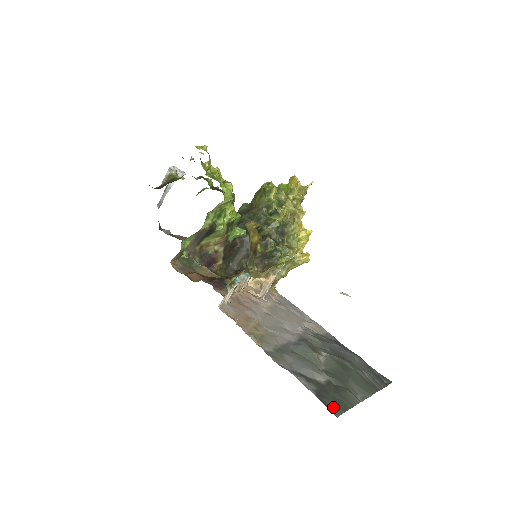
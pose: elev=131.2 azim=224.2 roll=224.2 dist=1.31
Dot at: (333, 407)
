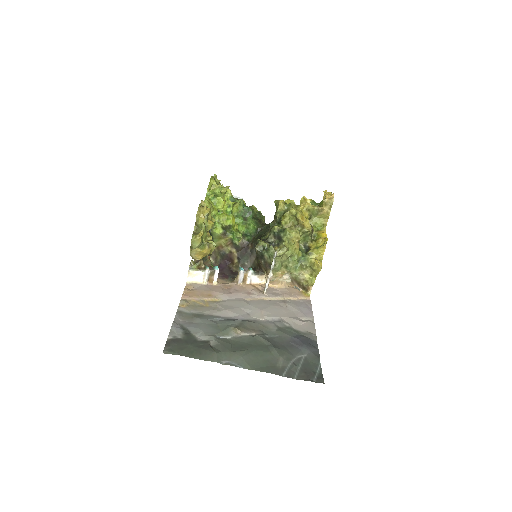
Dot at: (173, 349)
